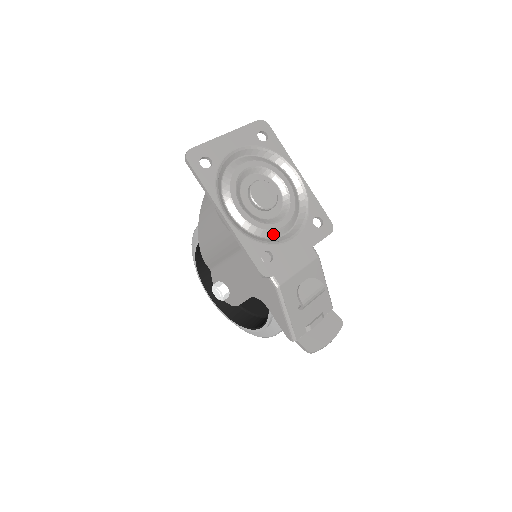
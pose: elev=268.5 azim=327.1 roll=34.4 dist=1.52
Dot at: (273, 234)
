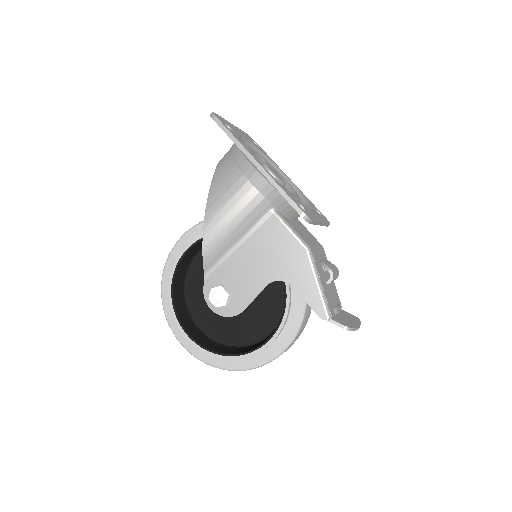
Dot at: occluded
